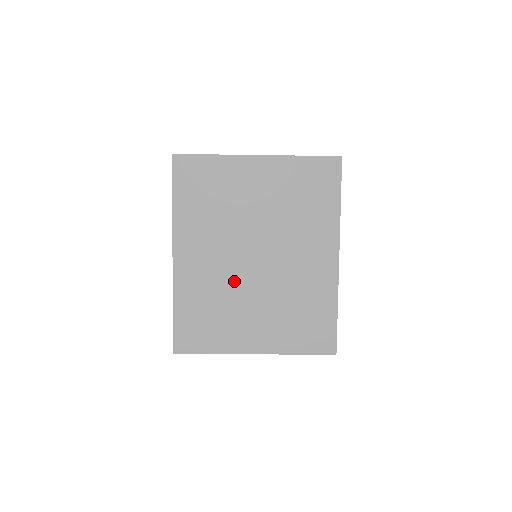
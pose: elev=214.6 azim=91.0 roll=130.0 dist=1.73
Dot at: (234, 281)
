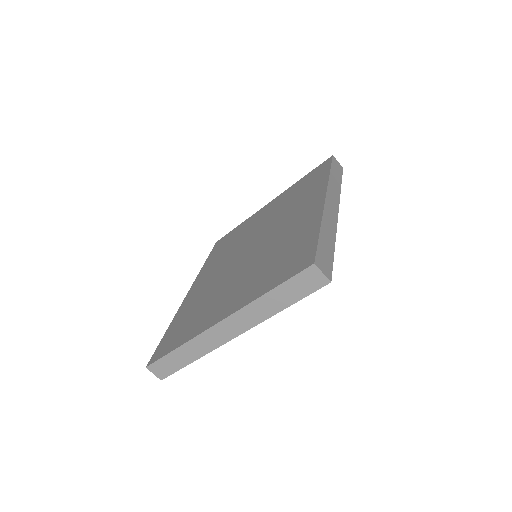
Dot at: (225, 277)
